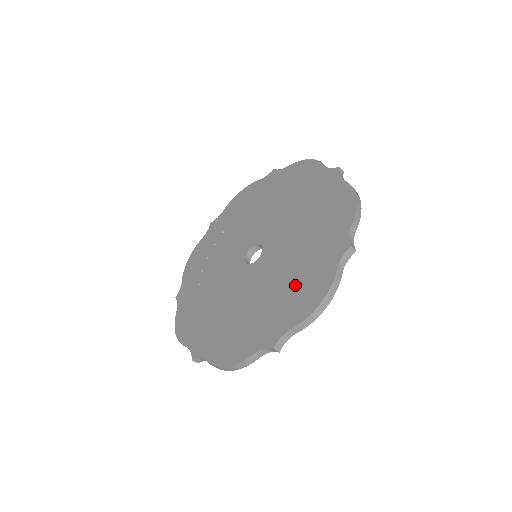
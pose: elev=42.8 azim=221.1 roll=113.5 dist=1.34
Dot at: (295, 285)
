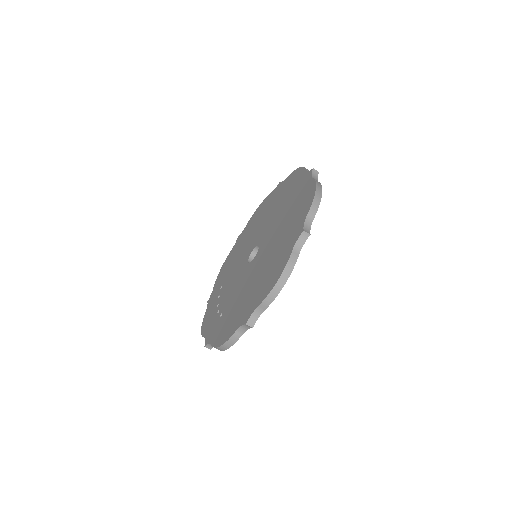
Dot at: (293, 212)
